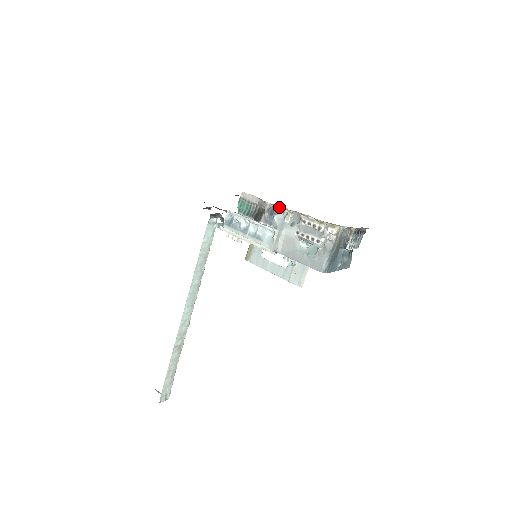
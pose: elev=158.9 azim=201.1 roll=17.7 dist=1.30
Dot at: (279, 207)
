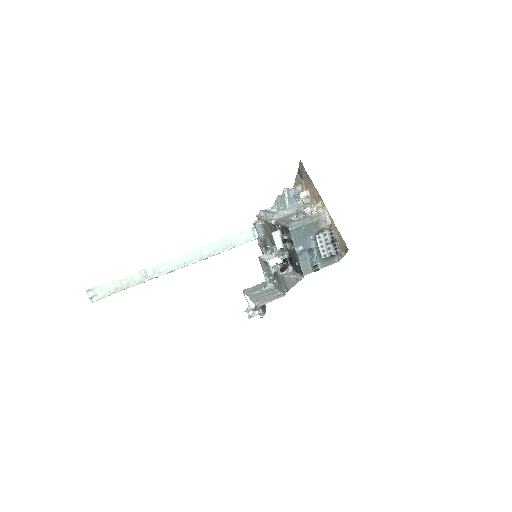
Dot at: (303, 187)
